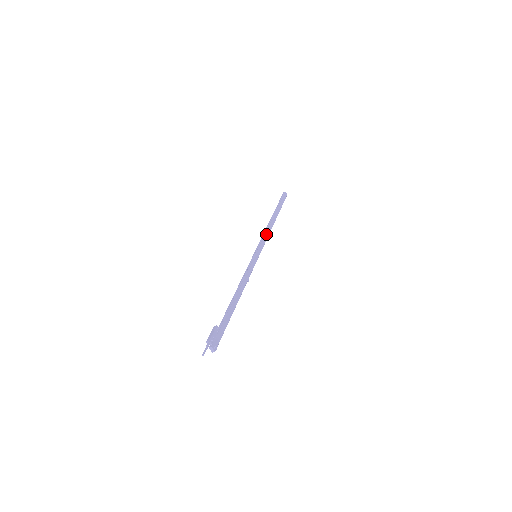
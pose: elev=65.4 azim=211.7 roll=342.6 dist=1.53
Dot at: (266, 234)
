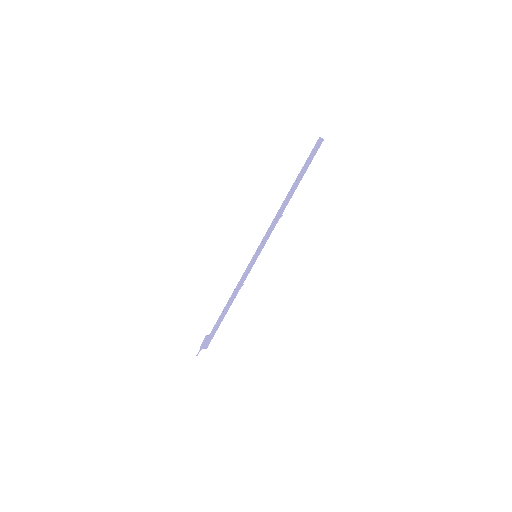
Dot at: (273, 225)
